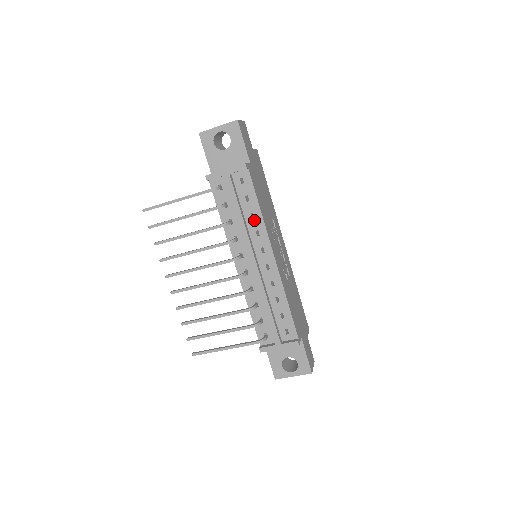
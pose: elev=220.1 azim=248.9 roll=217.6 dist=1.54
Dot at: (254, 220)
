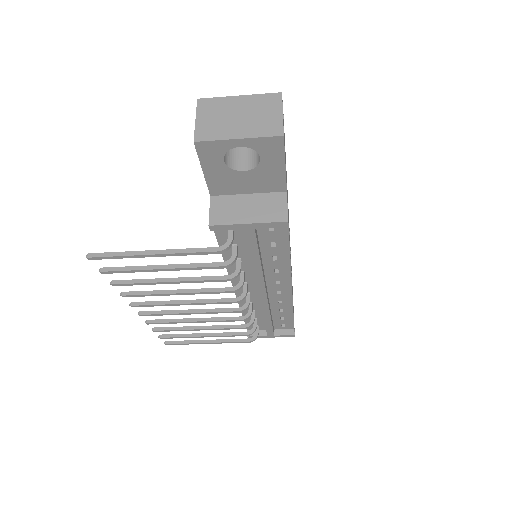
Dot at: (276, 261)
